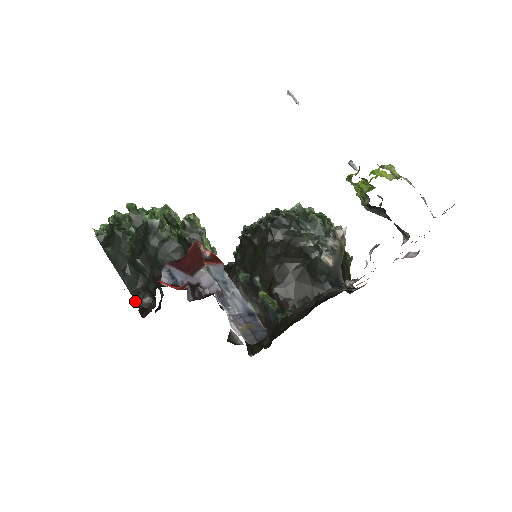
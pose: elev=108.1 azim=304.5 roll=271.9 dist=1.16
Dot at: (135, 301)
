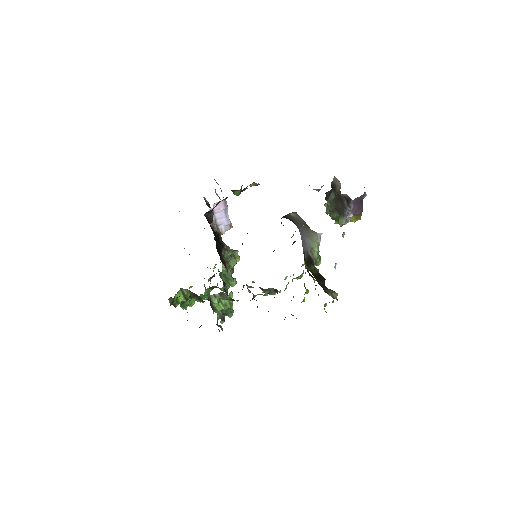
Dot at: occluded
